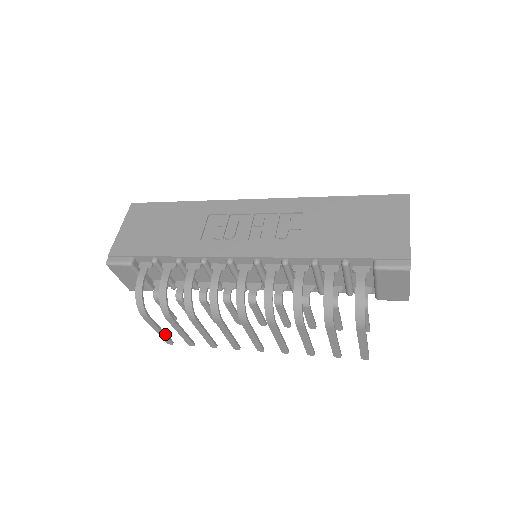
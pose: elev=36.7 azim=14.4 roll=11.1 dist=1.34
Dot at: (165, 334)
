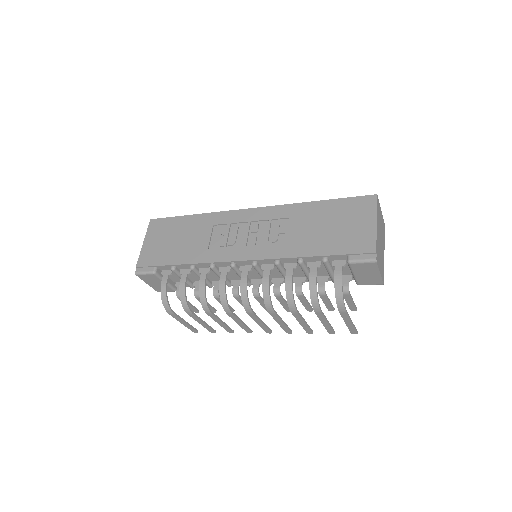
Dot at: (190, 325)
